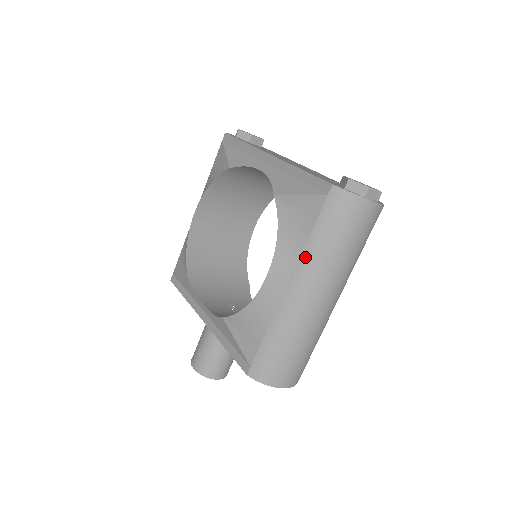
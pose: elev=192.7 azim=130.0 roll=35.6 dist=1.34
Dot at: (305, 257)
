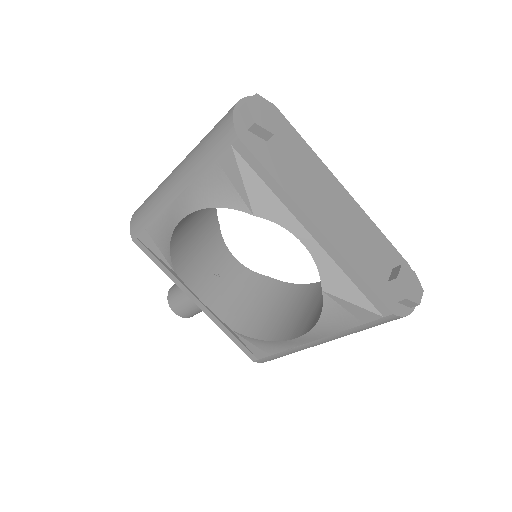
Dot at: (338, 335)
